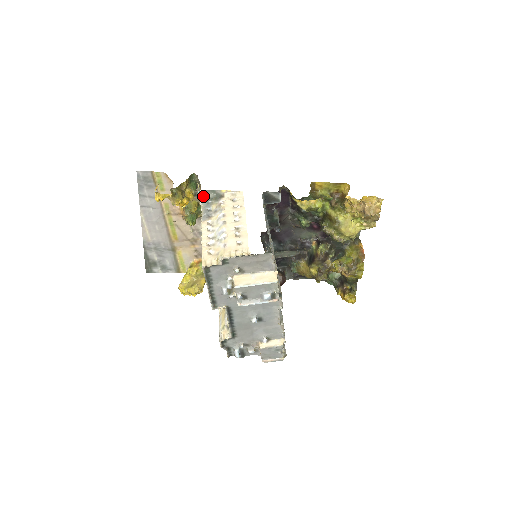
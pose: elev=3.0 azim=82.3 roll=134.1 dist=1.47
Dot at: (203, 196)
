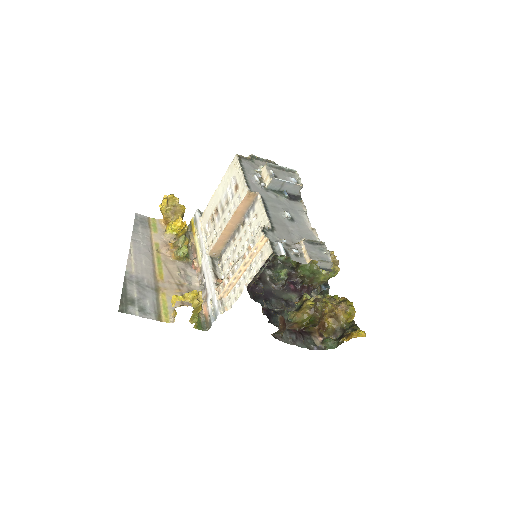
Dot at: (201, 215)
